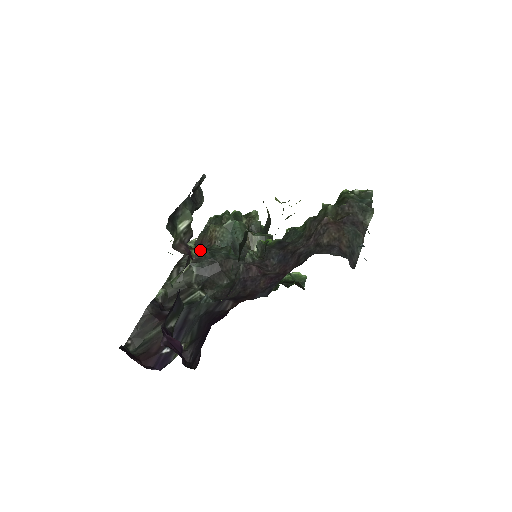
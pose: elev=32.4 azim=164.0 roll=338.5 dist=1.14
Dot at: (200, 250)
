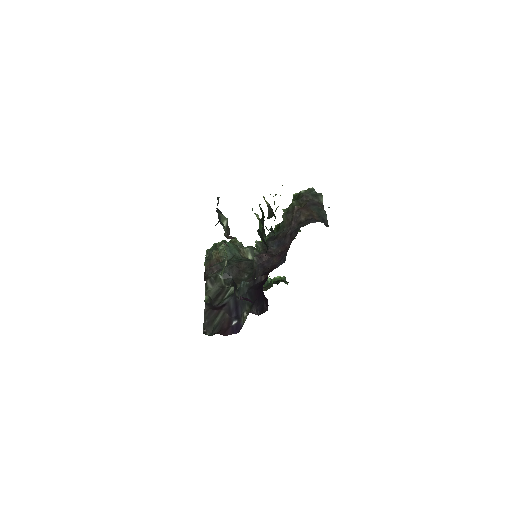
Dot at: (217, 265)
